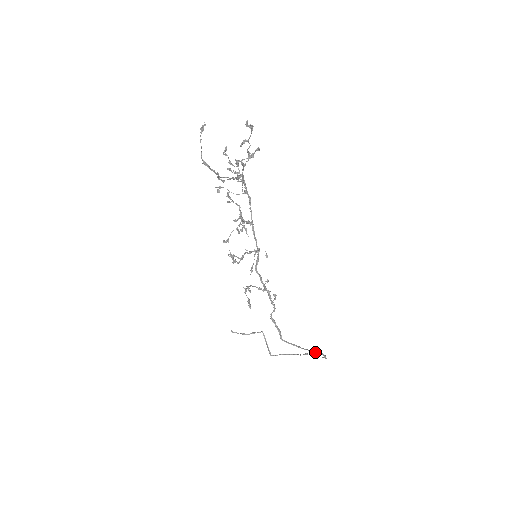
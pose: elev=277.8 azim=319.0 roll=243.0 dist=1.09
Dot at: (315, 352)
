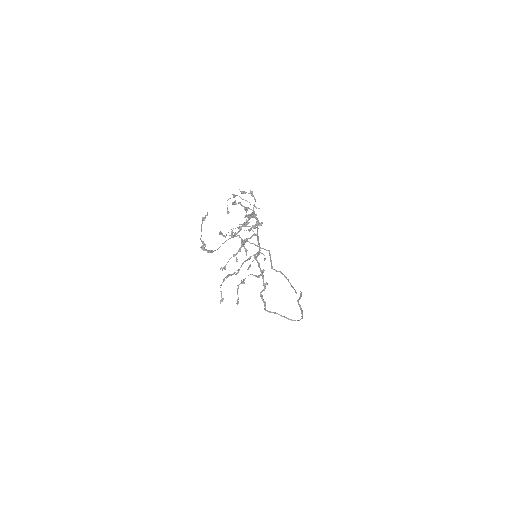
Dot at: occluded
